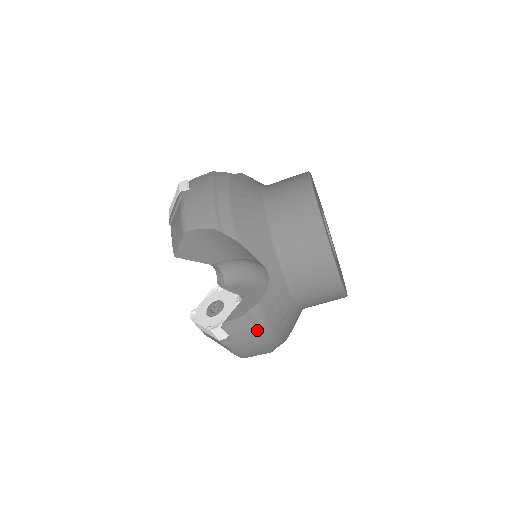
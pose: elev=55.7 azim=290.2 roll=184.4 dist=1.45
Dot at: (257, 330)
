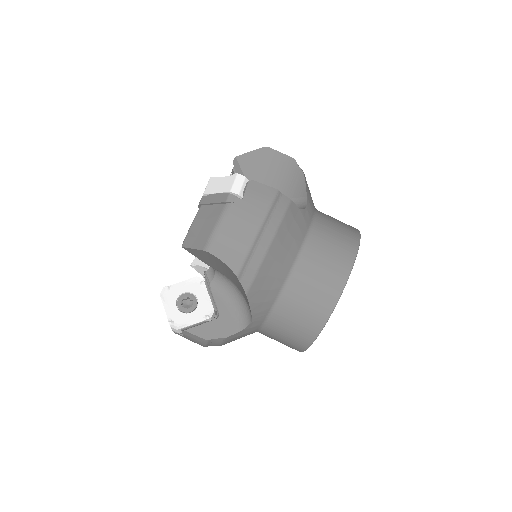
Dot at: (270, 215)
